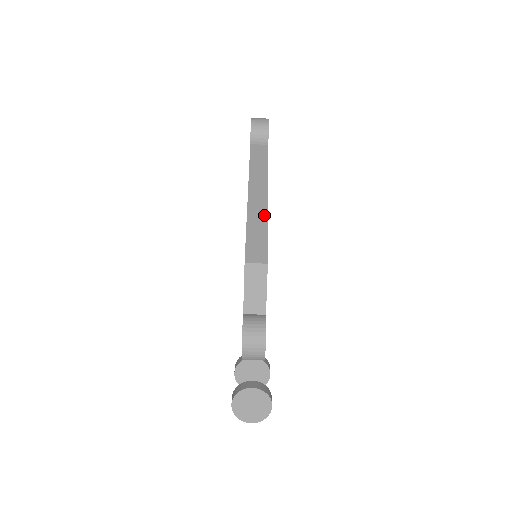
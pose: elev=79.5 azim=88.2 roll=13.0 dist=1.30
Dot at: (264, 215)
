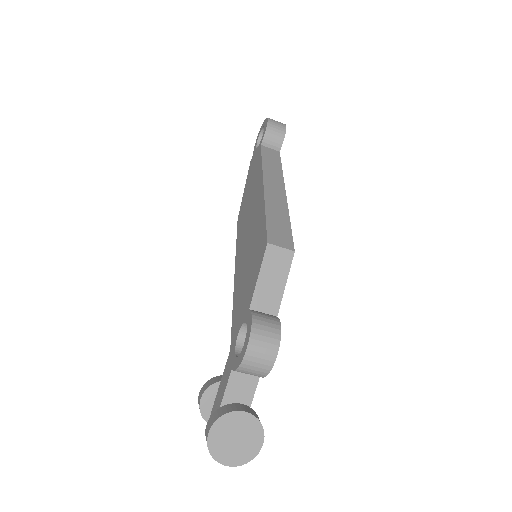
Dot at: (284, 205)
